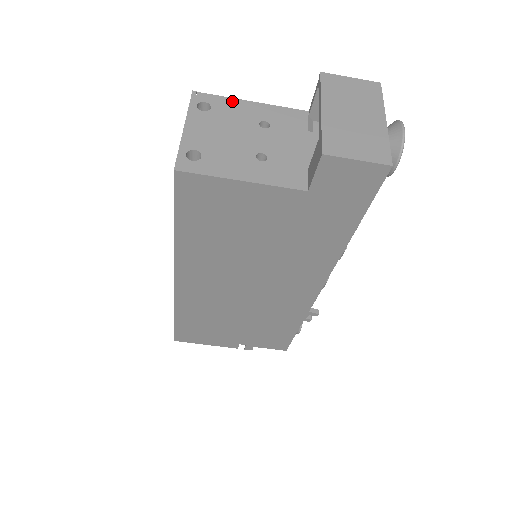
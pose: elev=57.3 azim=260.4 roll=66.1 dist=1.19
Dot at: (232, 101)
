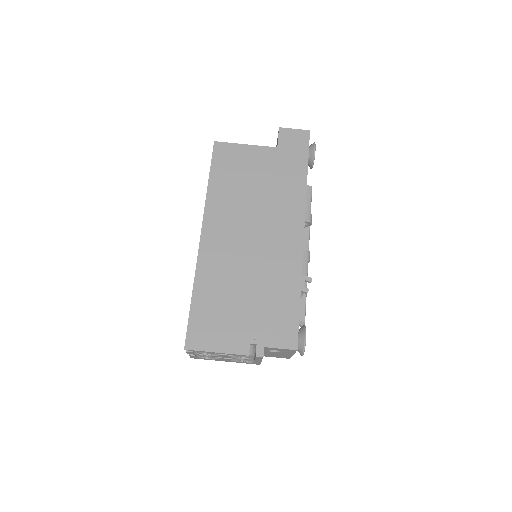
Dot at: occluded
